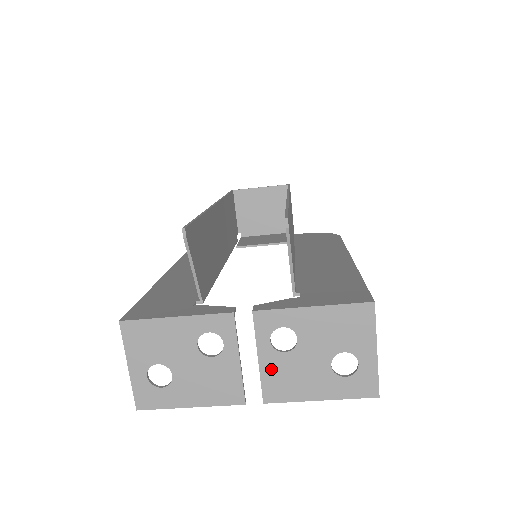
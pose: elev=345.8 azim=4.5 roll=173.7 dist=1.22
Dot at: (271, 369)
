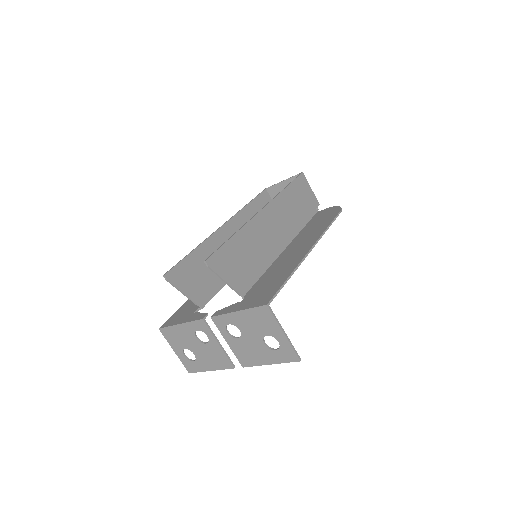
Dot at: (236, 348)
